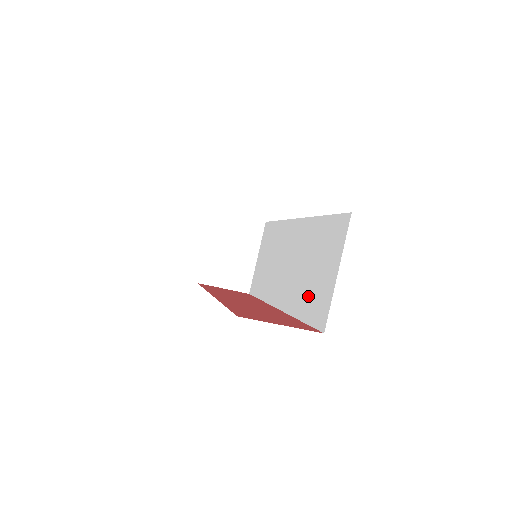
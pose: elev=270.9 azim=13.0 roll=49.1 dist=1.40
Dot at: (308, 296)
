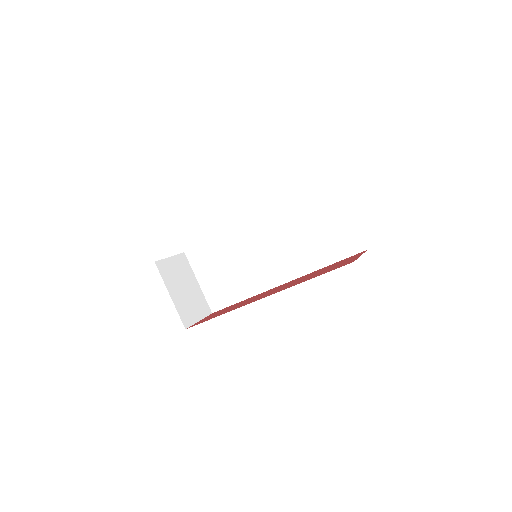
Dot at: (325, 247)
